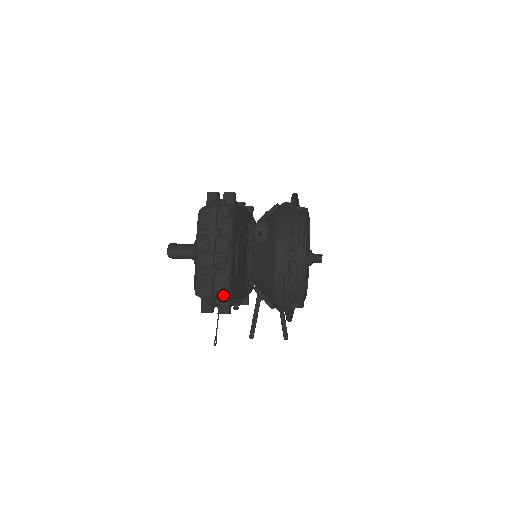
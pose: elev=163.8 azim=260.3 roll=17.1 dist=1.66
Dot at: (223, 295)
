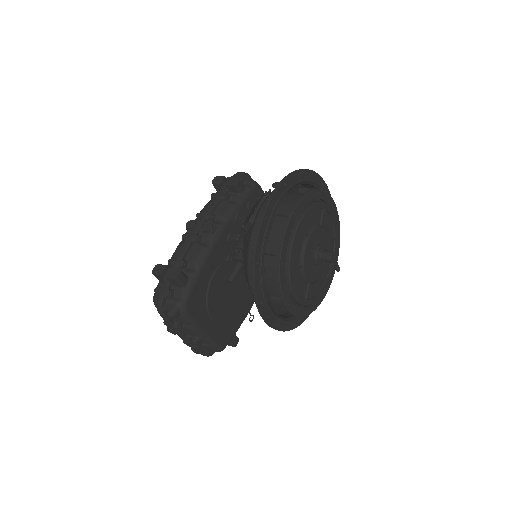
Dot at: occluded
